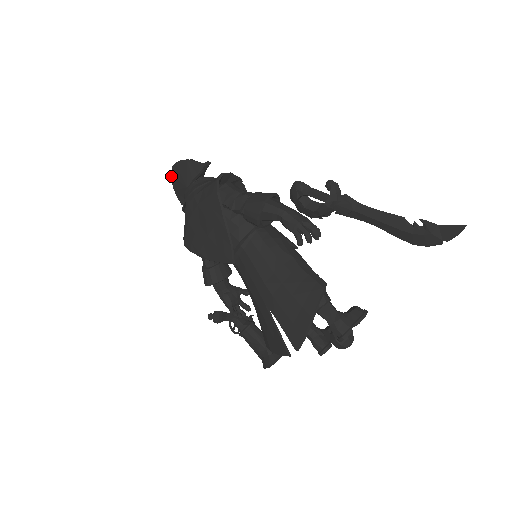
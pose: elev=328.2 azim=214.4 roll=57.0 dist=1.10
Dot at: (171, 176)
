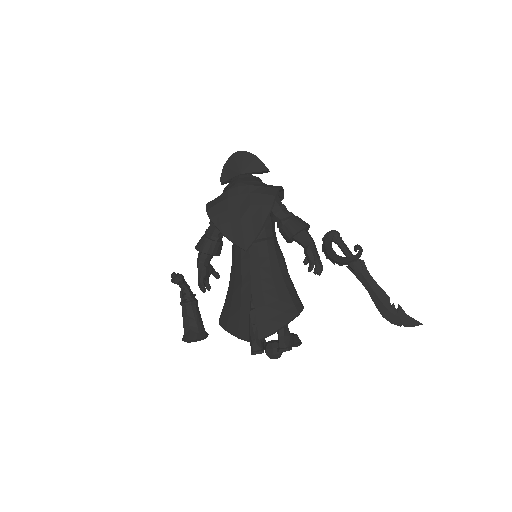
Dot at: (231, 156)
